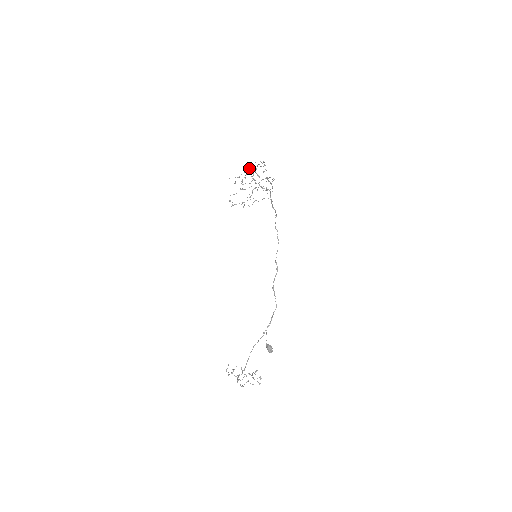
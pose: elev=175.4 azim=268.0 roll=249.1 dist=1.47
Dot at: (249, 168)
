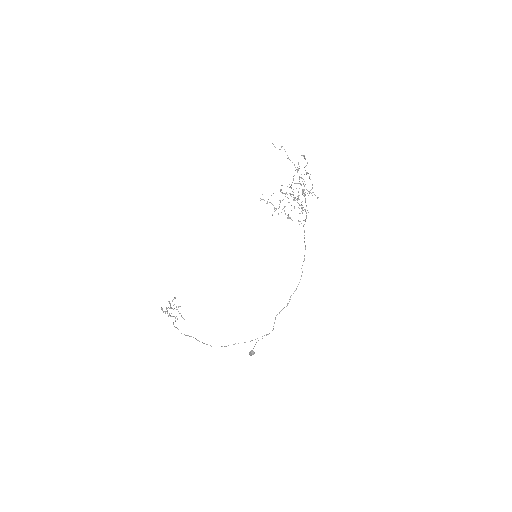
Dot at: occluded
